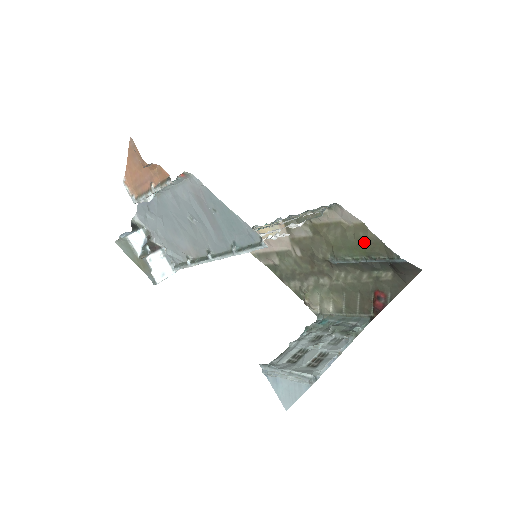
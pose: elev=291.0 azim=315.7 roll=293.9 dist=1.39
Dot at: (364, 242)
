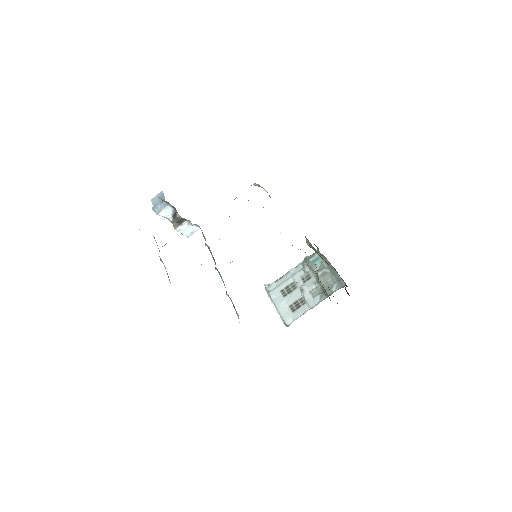
Dot at: occluded
